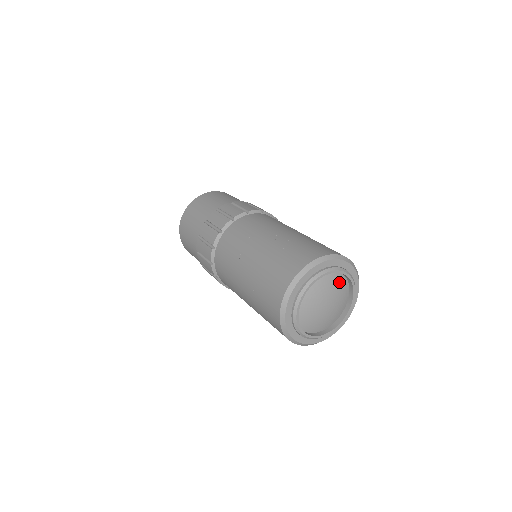
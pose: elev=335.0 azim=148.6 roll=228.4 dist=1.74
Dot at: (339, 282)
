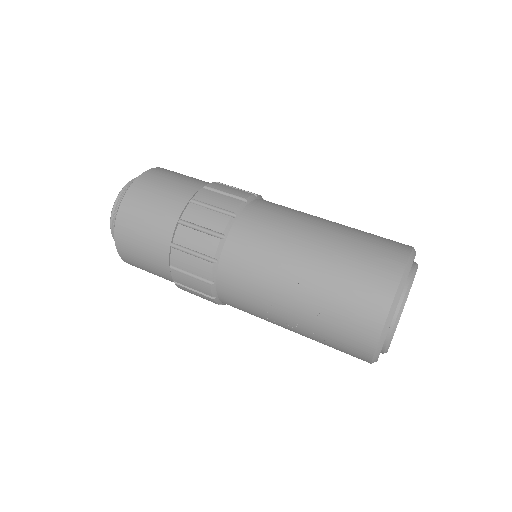
Dot at: occluded
